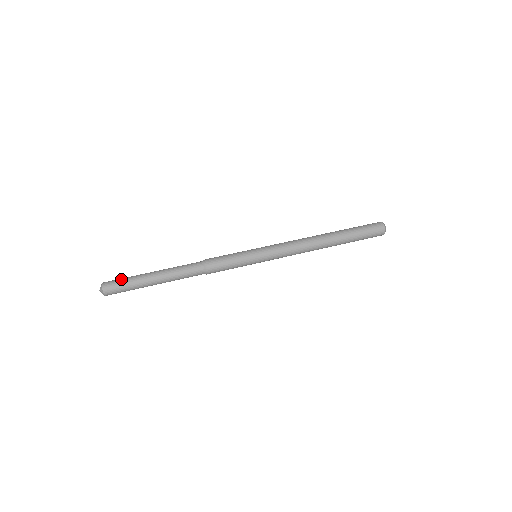
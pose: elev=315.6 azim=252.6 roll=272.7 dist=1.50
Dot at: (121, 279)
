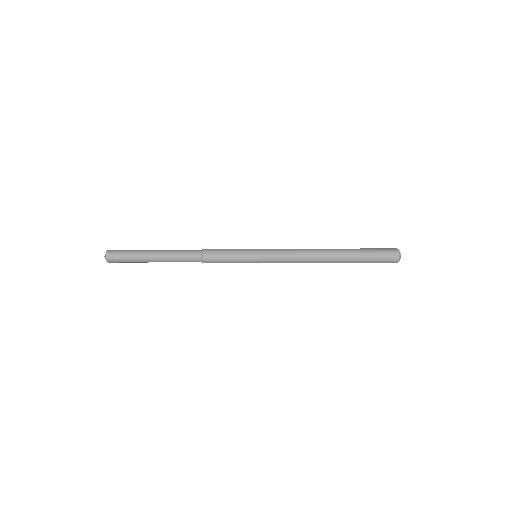
Dot at: occluded
